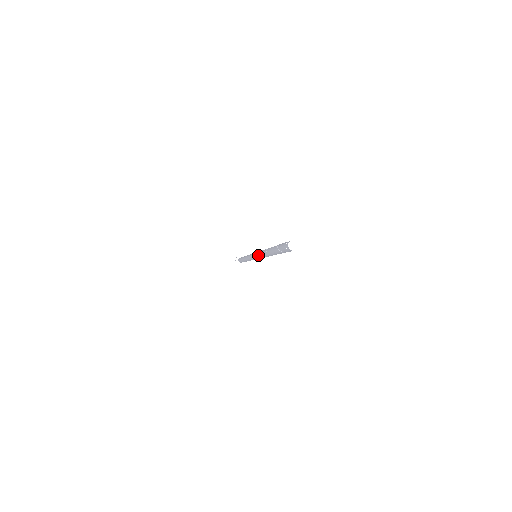
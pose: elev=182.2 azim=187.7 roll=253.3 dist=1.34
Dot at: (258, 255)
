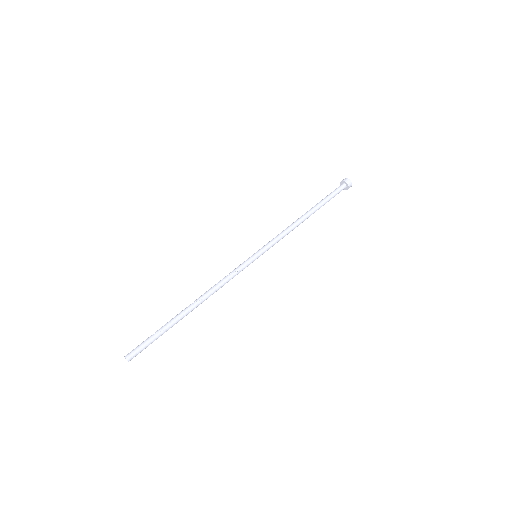
Dot at: (227, 275)
